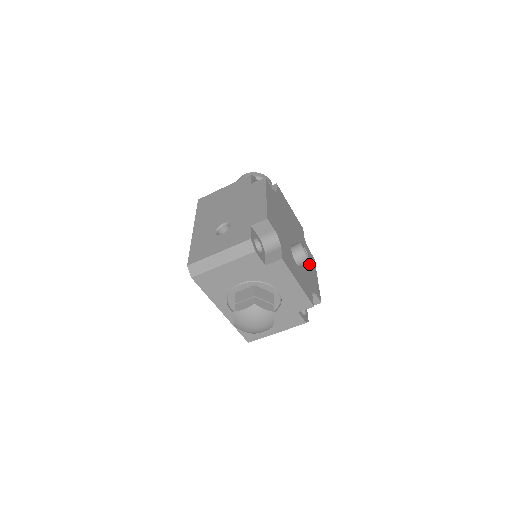
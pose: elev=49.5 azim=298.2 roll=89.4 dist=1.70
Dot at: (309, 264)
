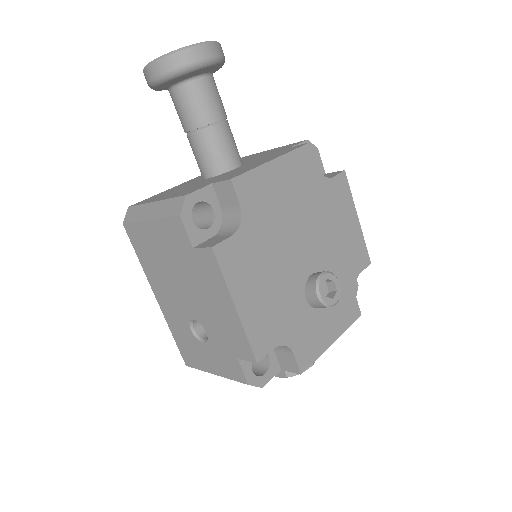
Dot at: (339, 226)
